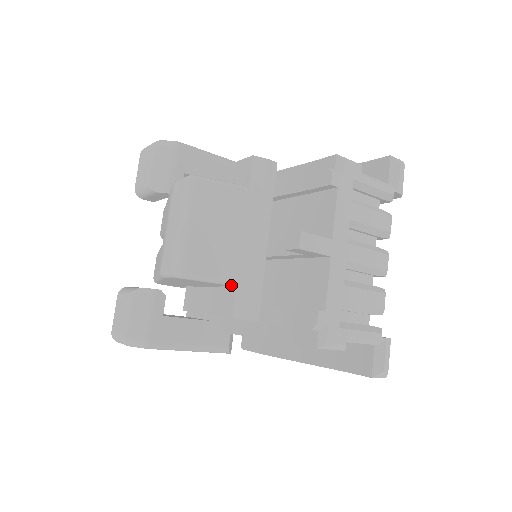
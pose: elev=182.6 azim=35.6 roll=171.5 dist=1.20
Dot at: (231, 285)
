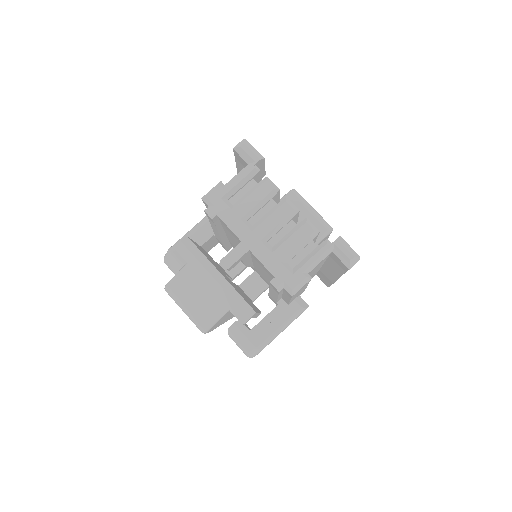
Dot at: (228, 311)
